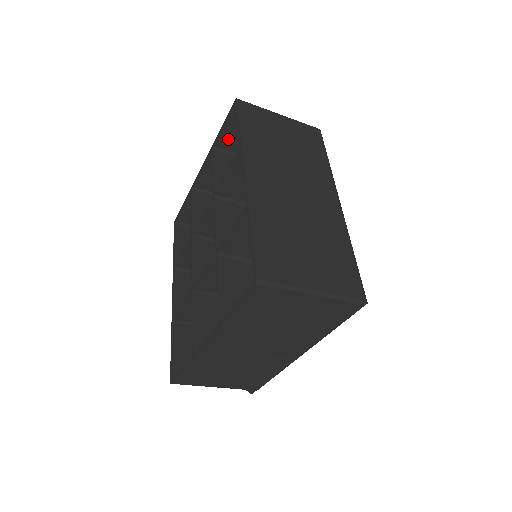
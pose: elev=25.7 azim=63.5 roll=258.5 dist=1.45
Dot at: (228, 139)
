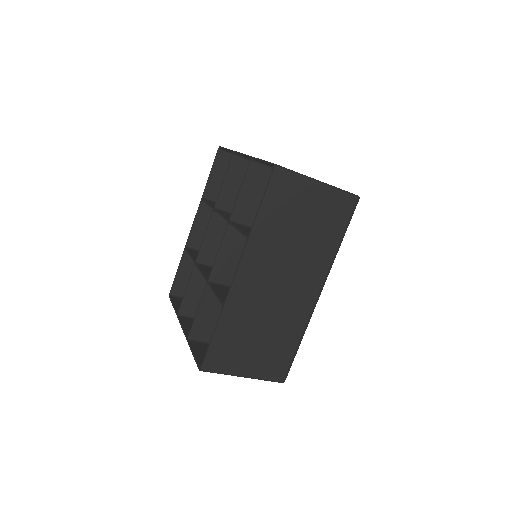
Dot at: occluded
